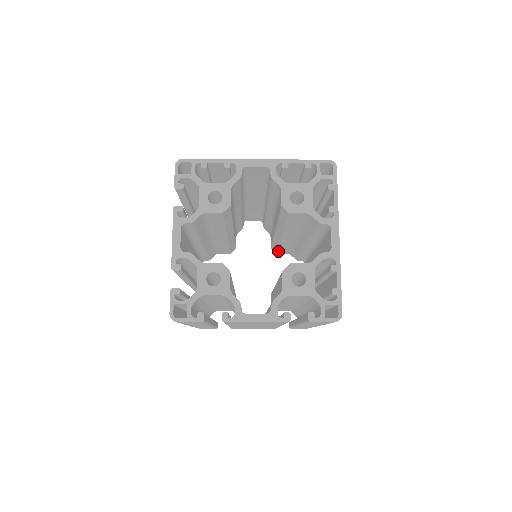
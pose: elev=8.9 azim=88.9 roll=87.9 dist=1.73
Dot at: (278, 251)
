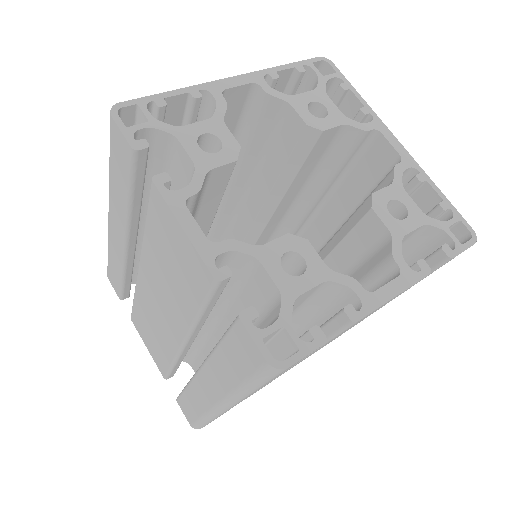
Dot at: occluded
